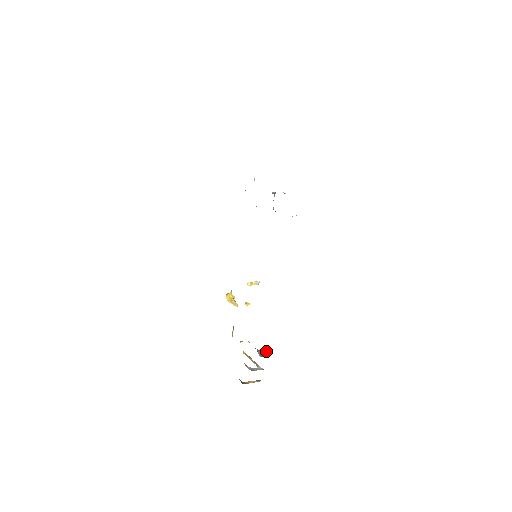
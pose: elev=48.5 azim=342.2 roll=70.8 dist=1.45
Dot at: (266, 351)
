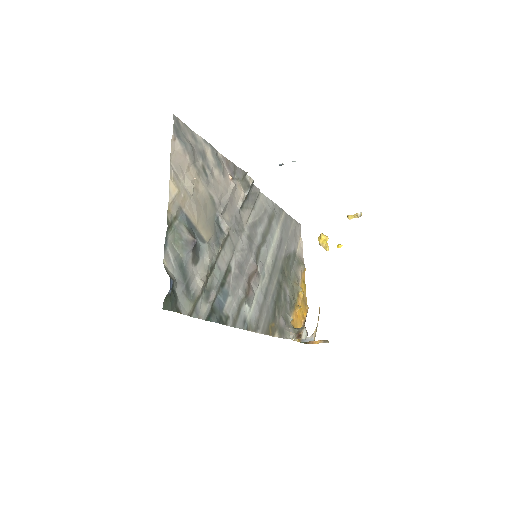
Dot at: (300, 333)
